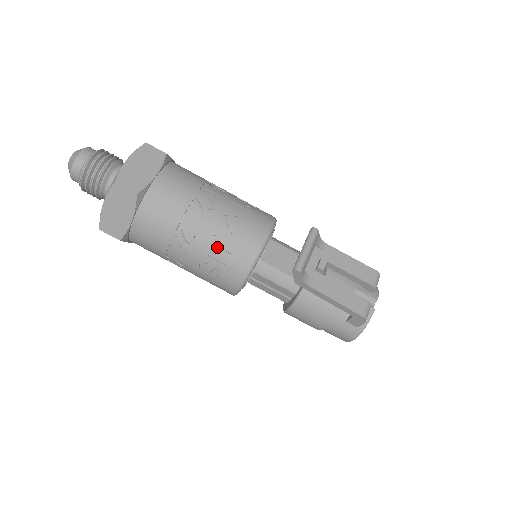
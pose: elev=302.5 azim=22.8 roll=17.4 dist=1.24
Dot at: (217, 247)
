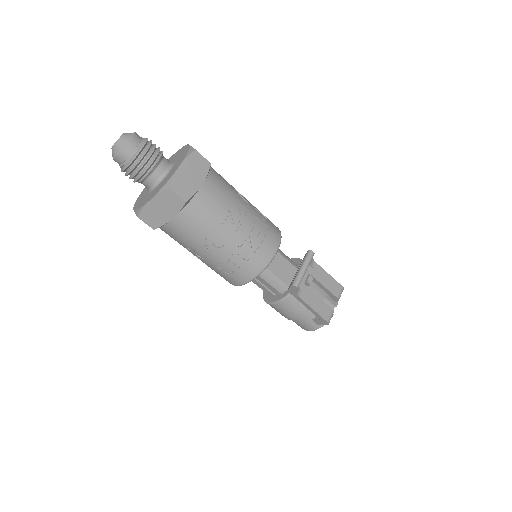
Dot at: (237, 254)
